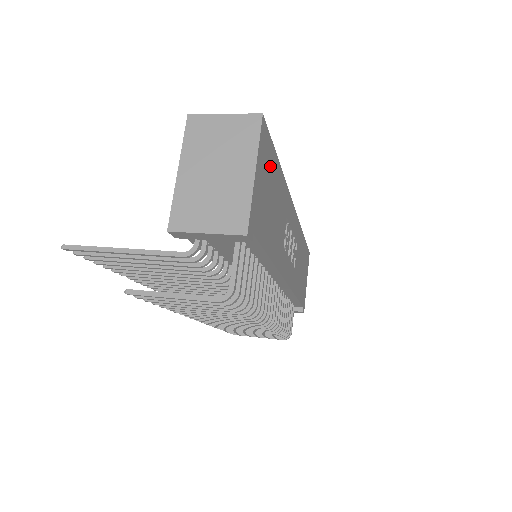
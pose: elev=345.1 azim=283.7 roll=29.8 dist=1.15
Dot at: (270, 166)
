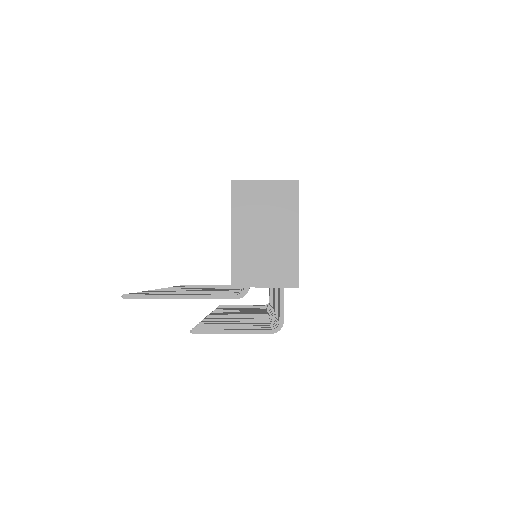
Dot at: occluded
